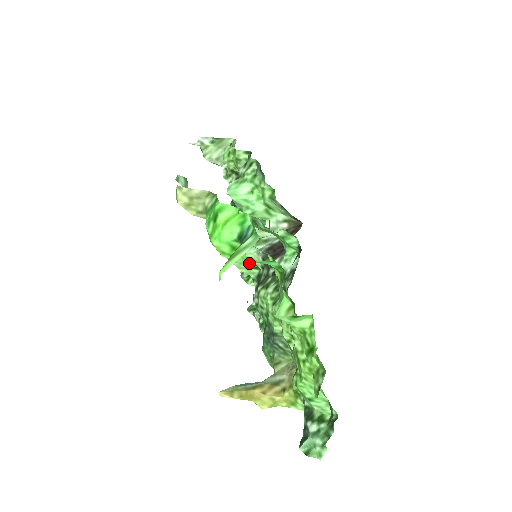
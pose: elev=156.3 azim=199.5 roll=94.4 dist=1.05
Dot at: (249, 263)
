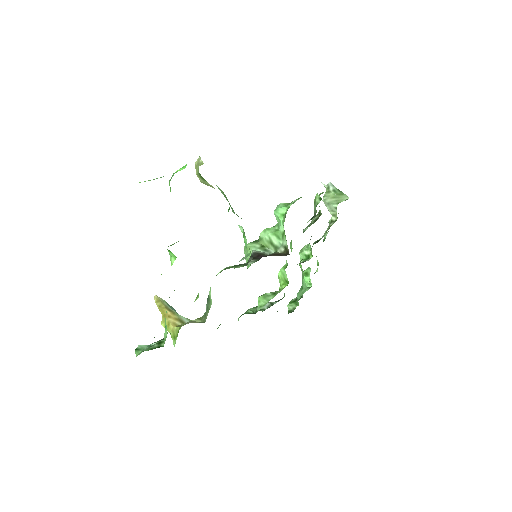
Dot at: (249, 257)
